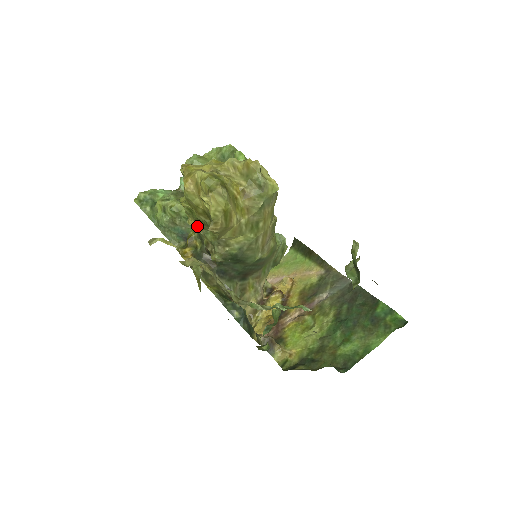
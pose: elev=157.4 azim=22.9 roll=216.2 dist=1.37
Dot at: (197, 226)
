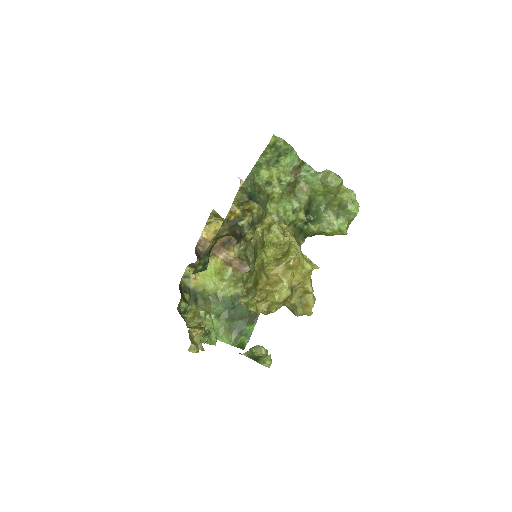
Dot at: (256, 239)
